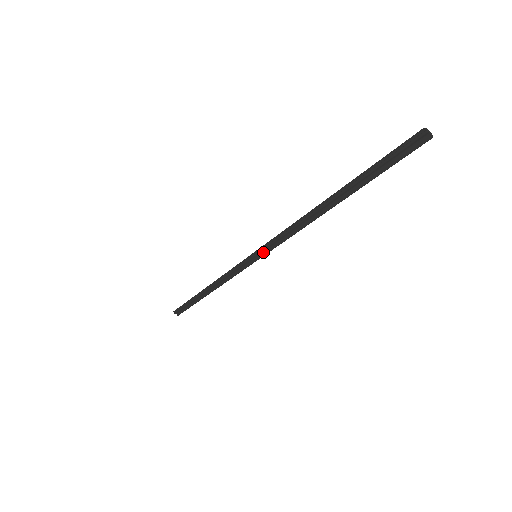
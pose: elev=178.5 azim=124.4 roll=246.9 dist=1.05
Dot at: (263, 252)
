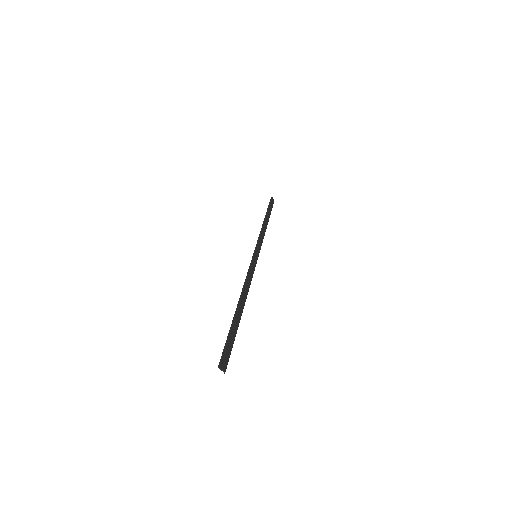
Dot at: (255, 261)
